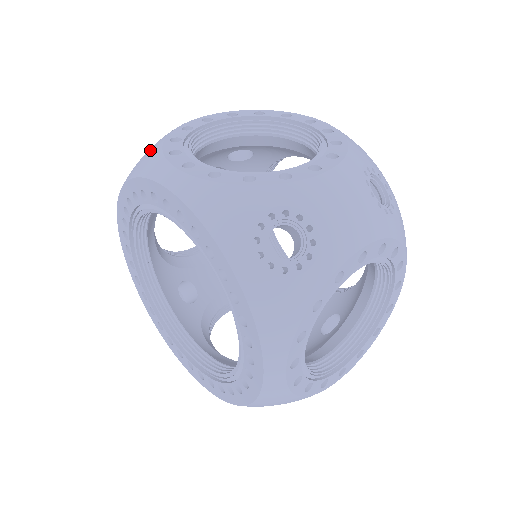
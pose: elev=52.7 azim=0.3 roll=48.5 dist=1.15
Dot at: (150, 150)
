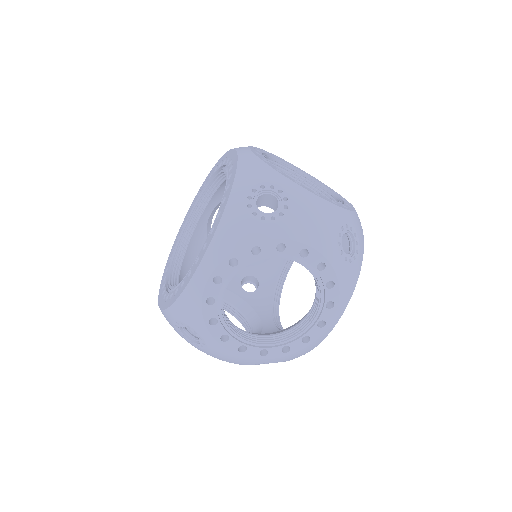
Dot at: occluded
